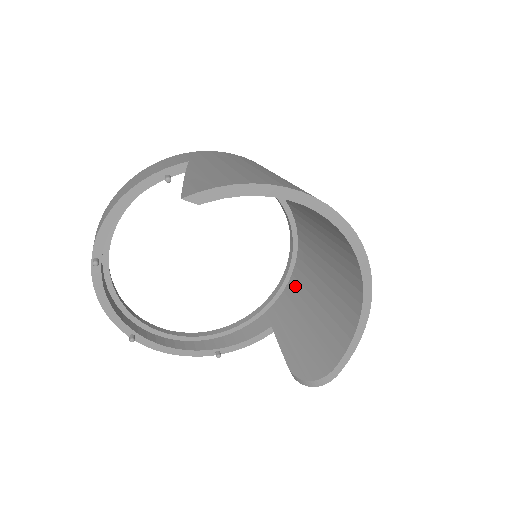
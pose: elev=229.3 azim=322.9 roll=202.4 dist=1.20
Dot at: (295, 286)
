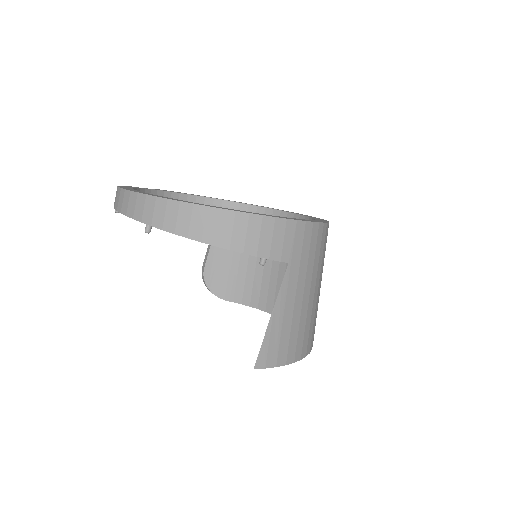
Dot at: occluded
